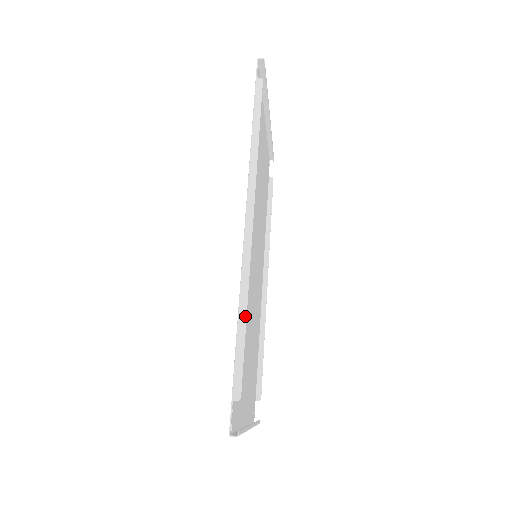
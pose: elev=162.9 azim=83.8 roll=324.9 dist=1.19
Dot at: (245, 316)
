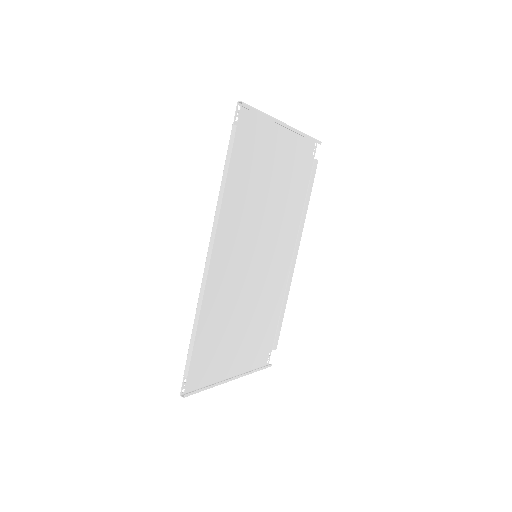
Dot at: (196, 326)
